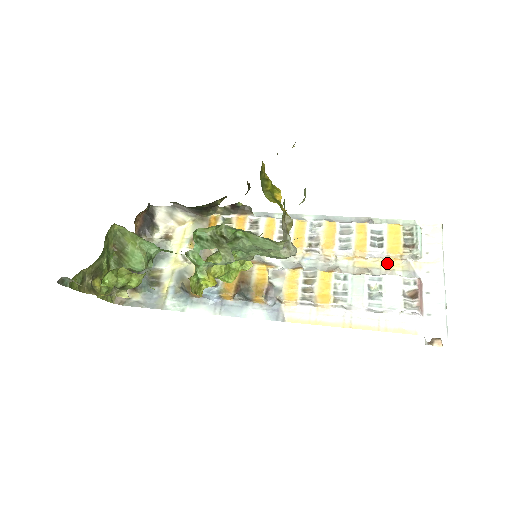
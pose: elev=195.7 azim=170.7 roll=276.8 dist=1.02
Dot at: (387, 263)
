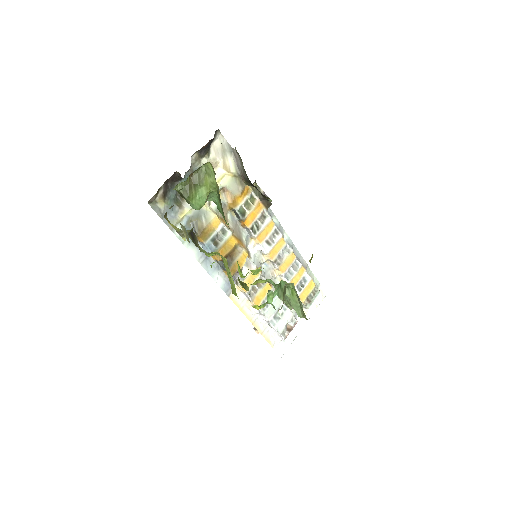
Dot at: occluded
